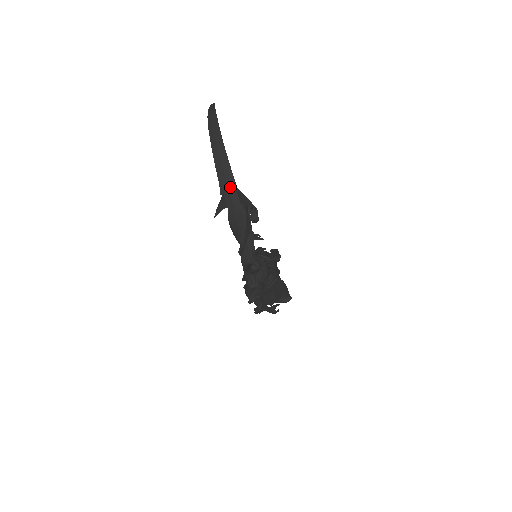
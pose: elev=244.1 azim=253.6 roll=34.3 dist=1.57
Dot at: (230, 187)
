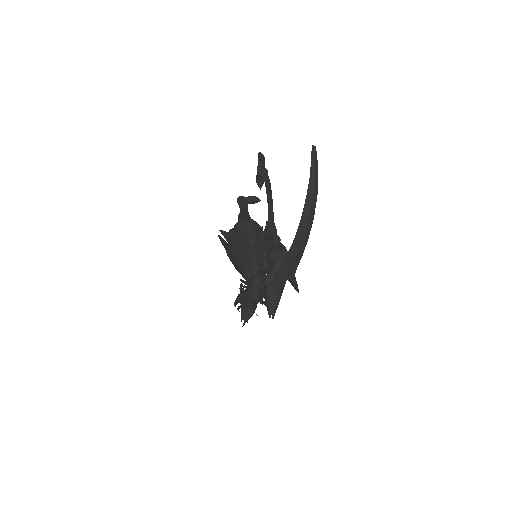
Dot at: (289, 274)
